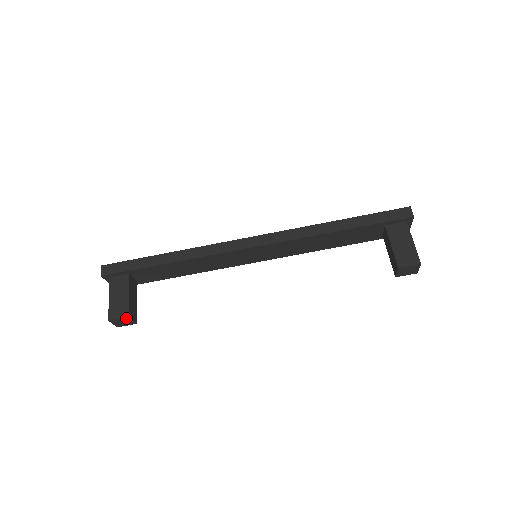
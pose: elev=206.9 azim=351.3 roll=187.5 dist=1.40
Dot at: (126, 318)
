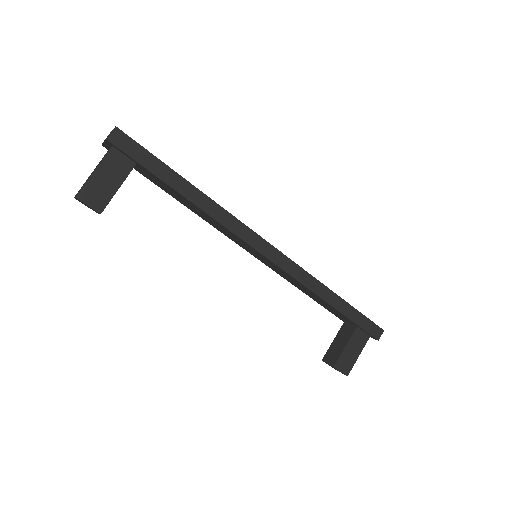
Dot at: (96, 211)
